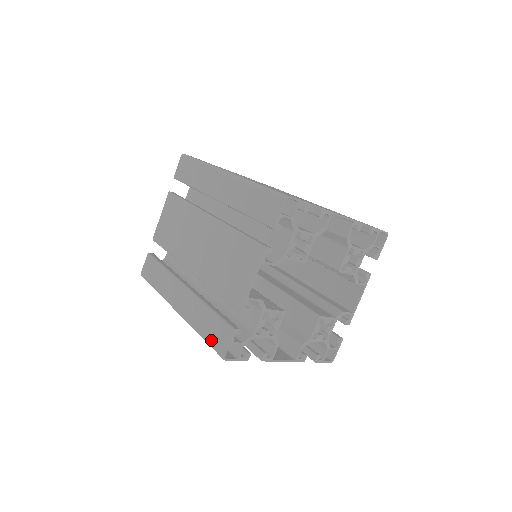
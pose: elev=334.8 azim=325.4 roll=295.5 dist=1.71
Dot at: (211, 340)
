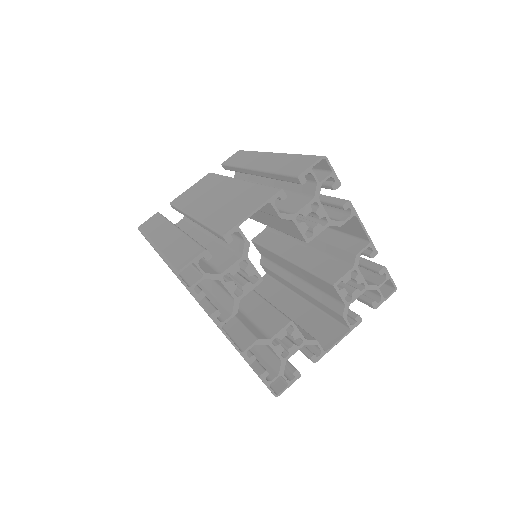
Dot at: occluded
